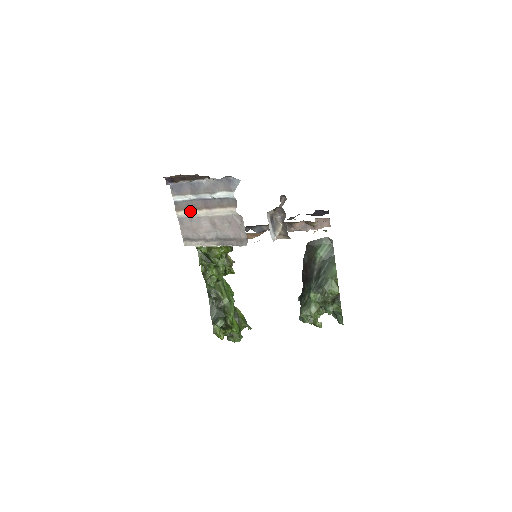
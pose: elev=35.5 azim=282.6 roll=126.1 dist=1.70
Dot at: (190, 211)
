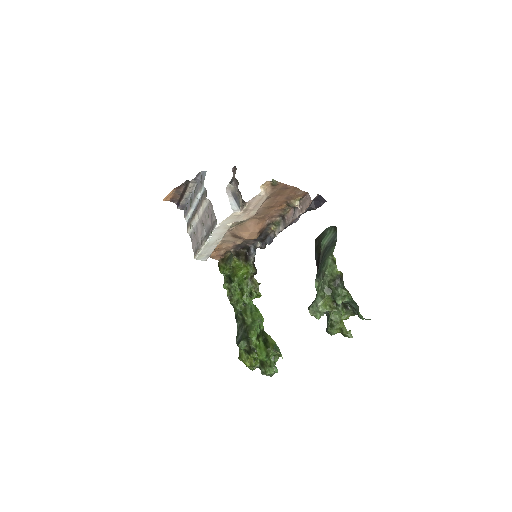
Dot at: (191, 222)
